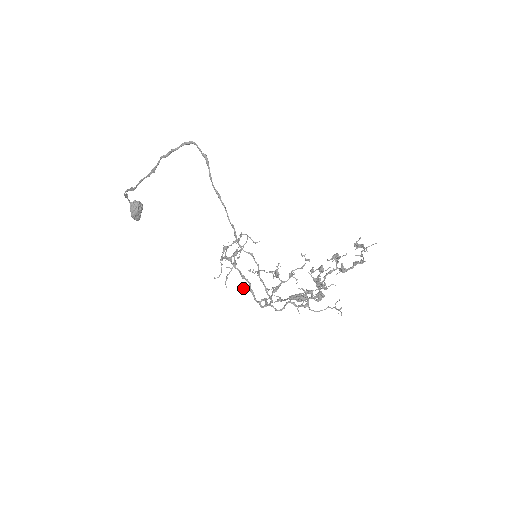
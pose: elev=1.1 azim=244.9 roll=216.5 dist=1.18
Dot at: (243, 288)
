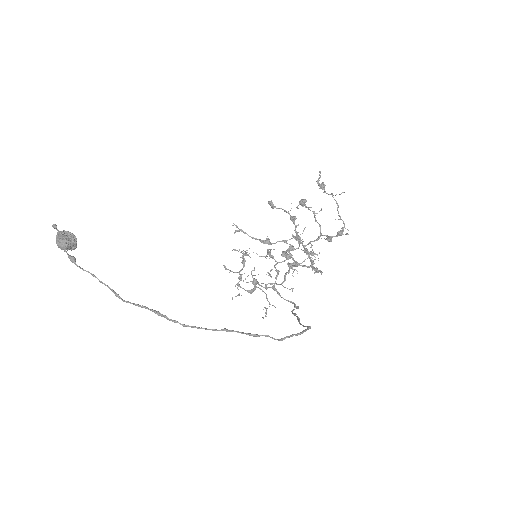
Dot at: occluded
